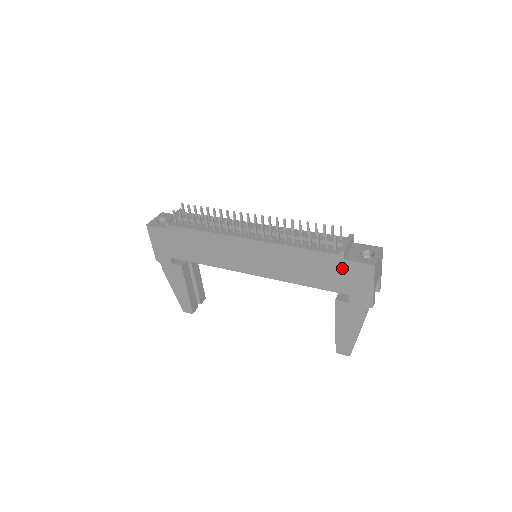
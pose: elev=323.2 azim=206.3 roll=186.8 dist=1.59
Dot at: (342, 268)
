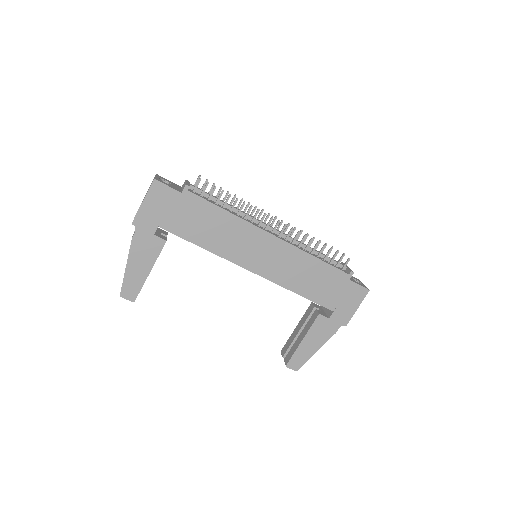
Dot at: (343, 286)
